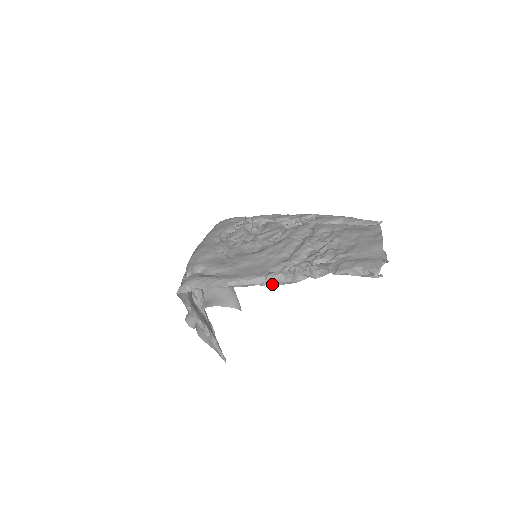
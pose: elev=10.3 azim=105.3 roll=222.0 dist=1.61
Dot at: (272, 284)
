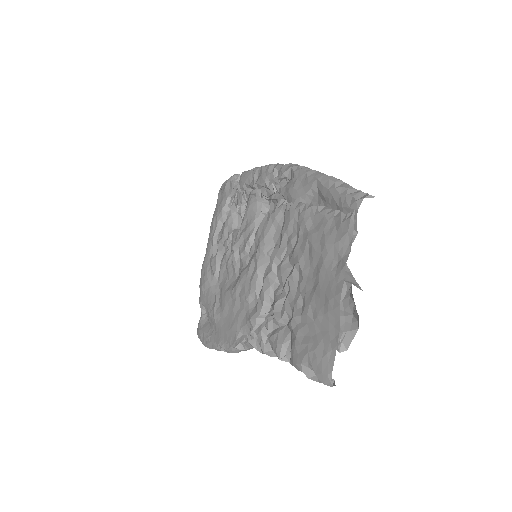
Dot at: (251, 348)
